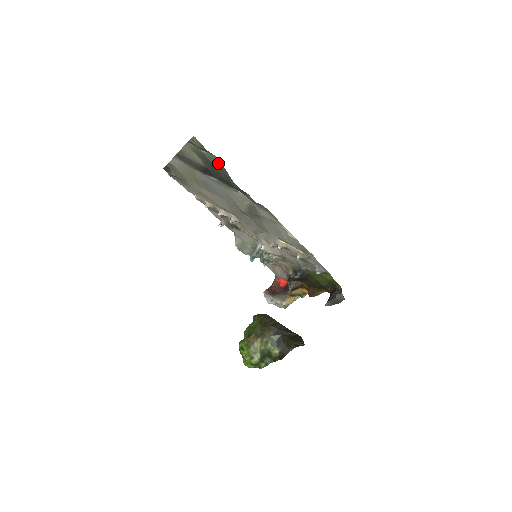
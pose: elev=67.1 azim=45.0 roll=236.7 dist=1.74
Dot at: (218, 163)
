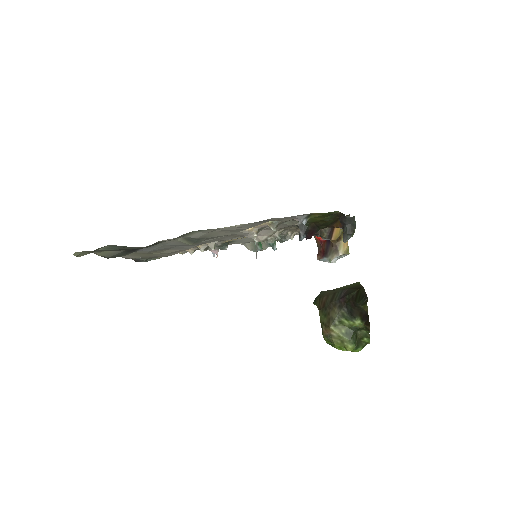
Dot at: (114, 247)
